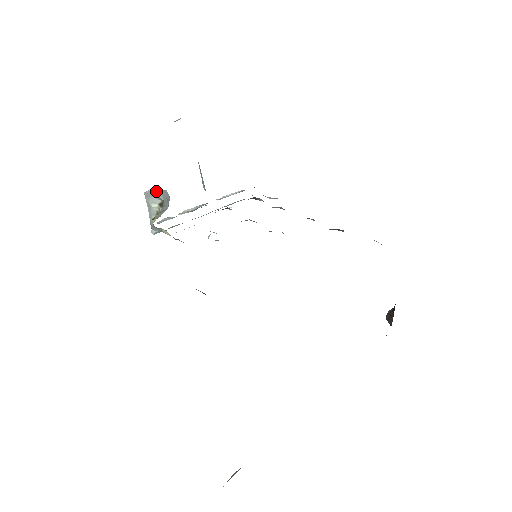
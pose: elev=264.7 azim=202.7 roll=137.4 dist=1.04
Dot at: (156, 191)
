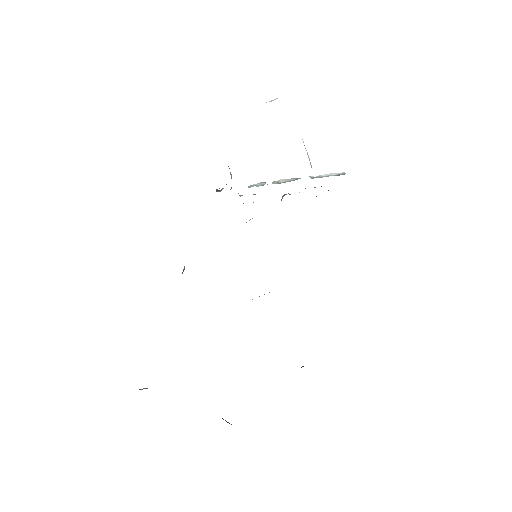
Dot at: occluded
